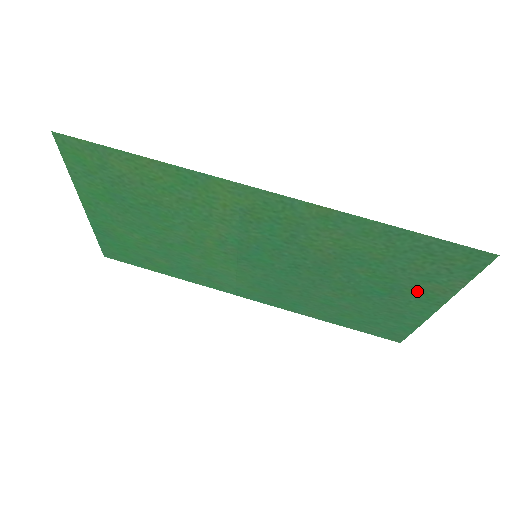
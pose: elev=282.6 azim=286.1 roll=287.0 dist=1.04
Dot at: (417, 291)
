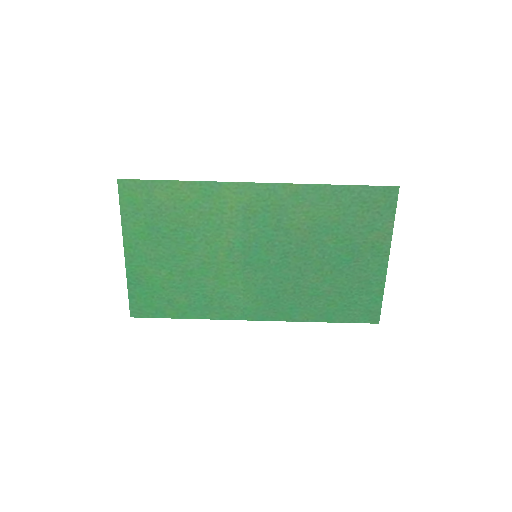
Dot at: (369, 246)
